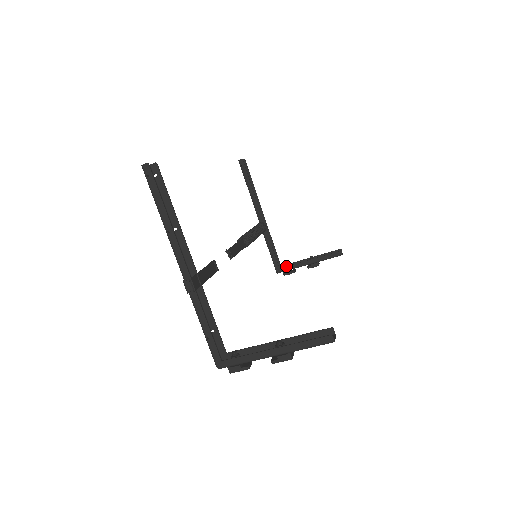
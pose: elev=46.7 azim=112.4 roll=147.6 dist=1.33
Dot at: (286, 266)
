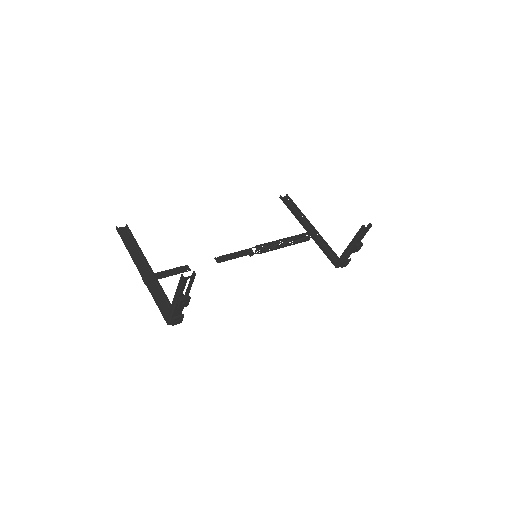
Dot at: (338, 259)
